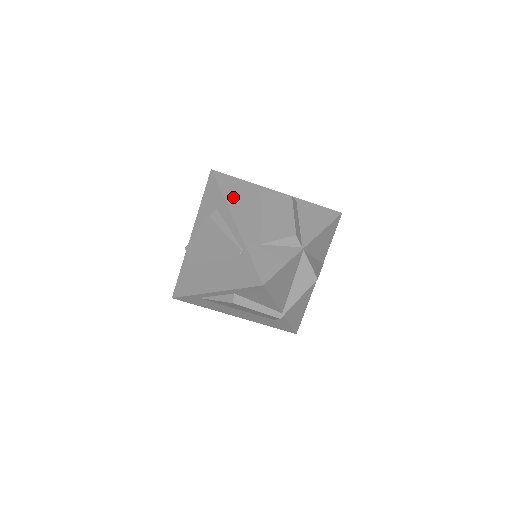
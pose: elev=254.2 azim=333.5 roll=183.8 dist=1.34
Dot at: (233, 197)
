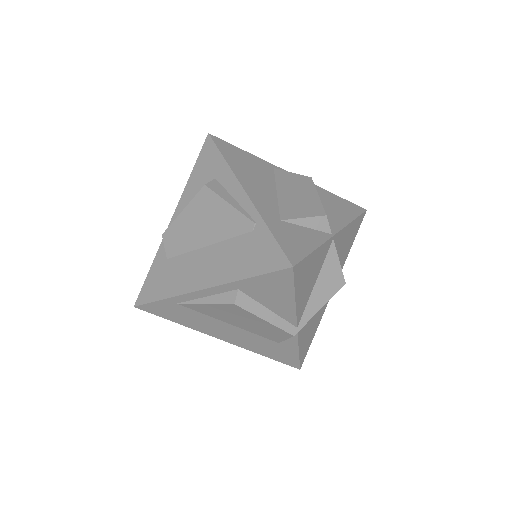
Dot at: (239, 165)
